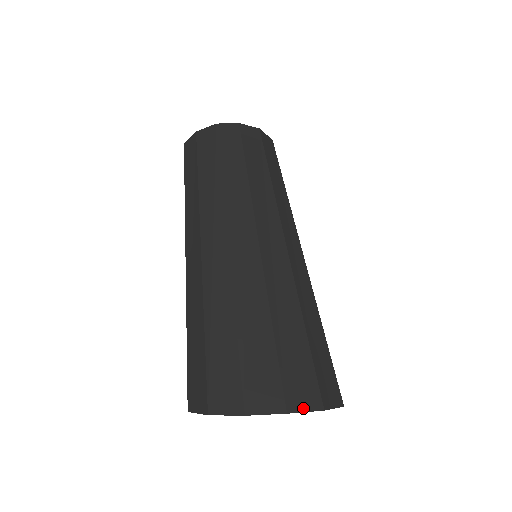
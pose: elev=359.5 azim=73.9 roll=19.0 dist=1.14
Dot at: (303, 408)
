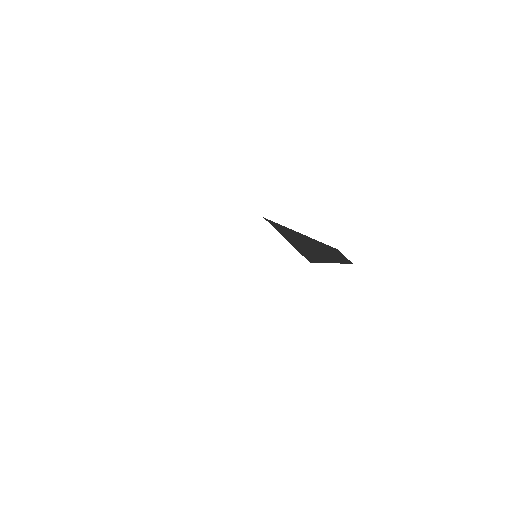
Dot at: occluded
